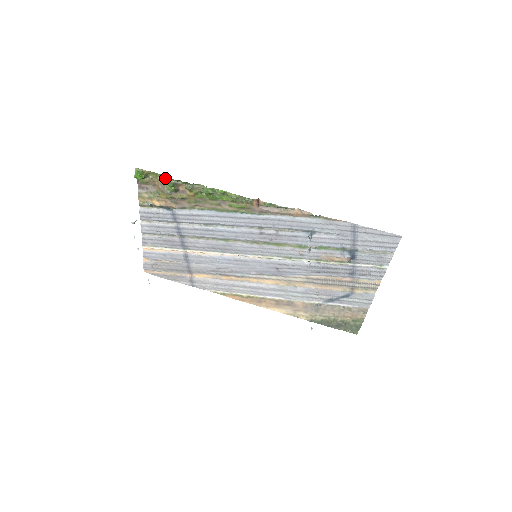
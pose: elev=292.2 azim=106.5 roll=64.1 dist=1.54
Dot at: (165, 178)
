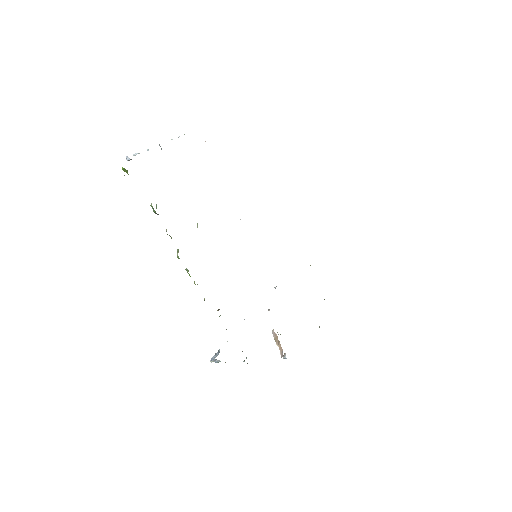
Dot at: occluded
